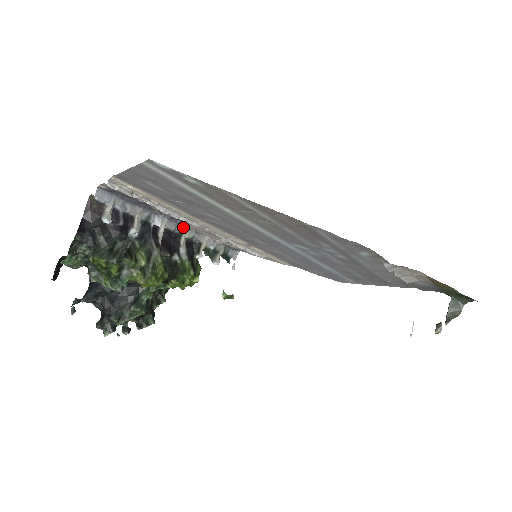
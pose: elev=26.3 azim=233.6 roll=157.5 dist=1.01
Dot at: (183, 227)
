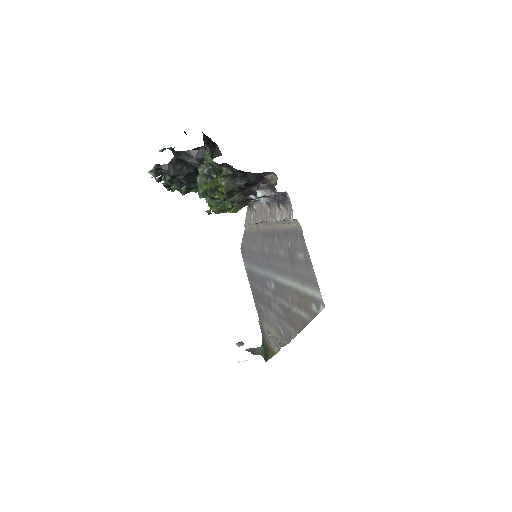
Dot at: occluded
